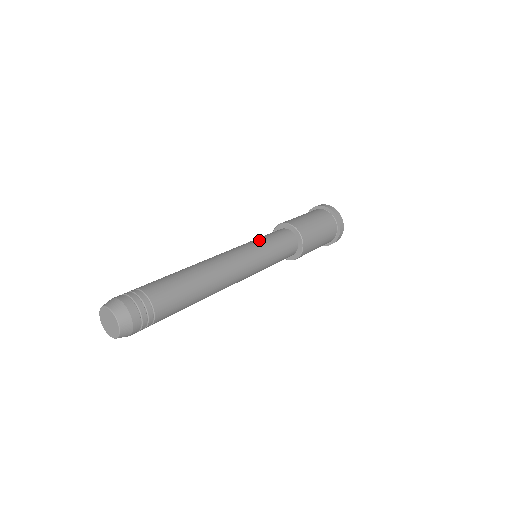
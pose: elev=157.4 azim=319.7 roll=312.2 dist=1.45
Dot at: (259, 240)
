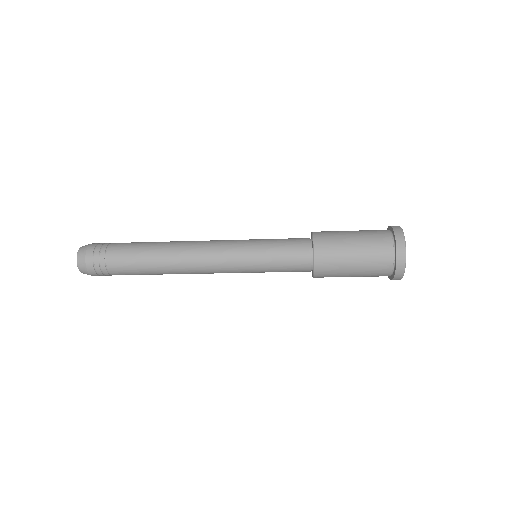
Dot at: occluded
